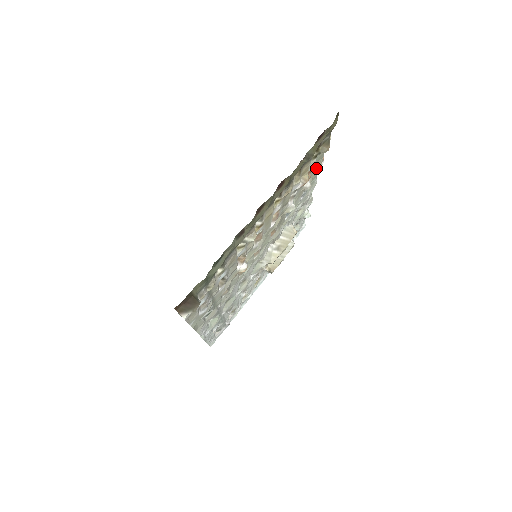
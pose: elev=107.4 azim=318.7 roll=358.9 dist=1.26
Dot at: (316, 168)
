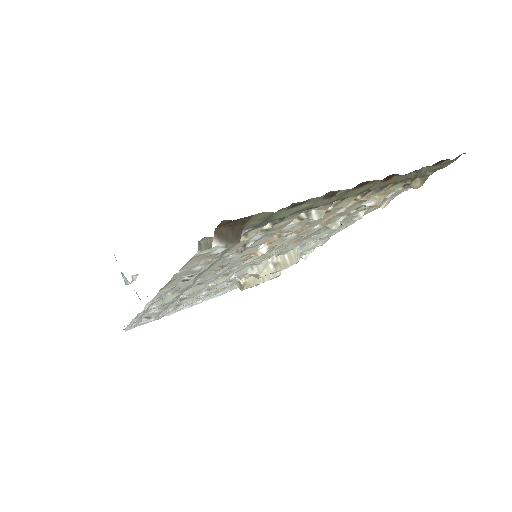
Dot at: (383, 202)
